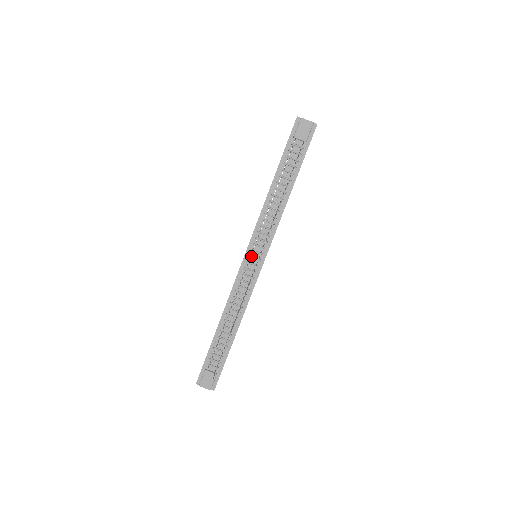
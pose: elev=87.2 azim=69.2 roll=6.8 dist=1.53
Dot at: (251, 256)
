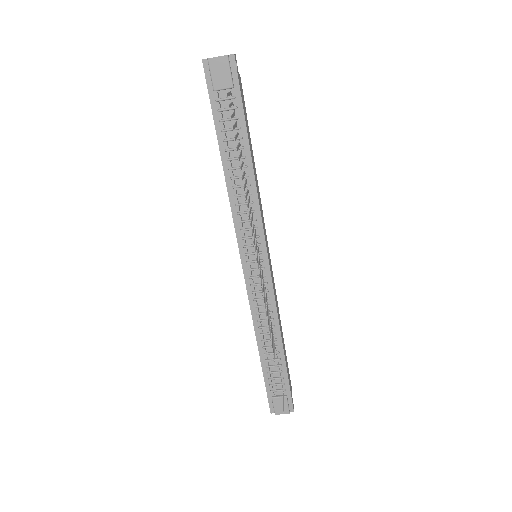
Dot at: (249, 262)
